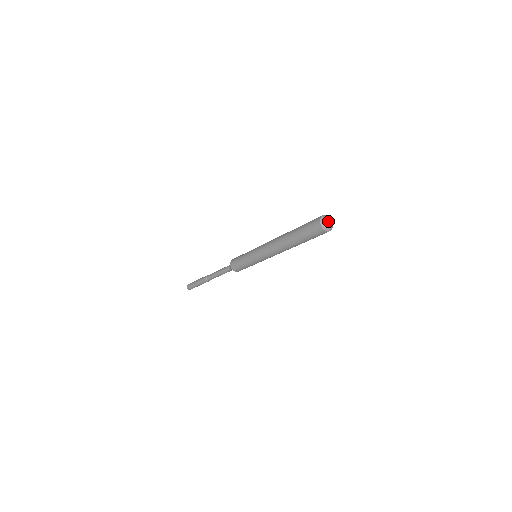
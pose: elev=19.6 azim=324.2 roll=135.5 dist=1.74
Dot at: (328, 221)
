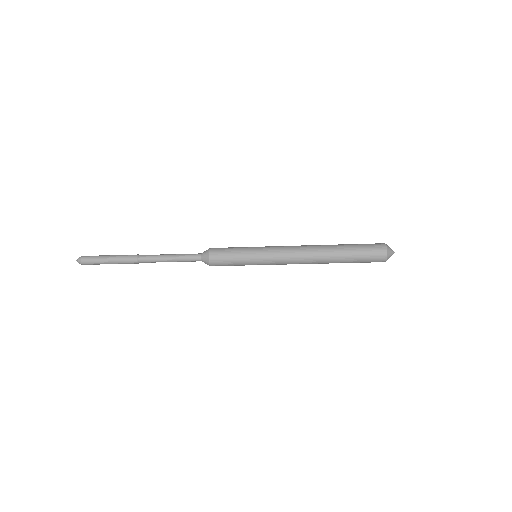
Dot at: (392, 253)
